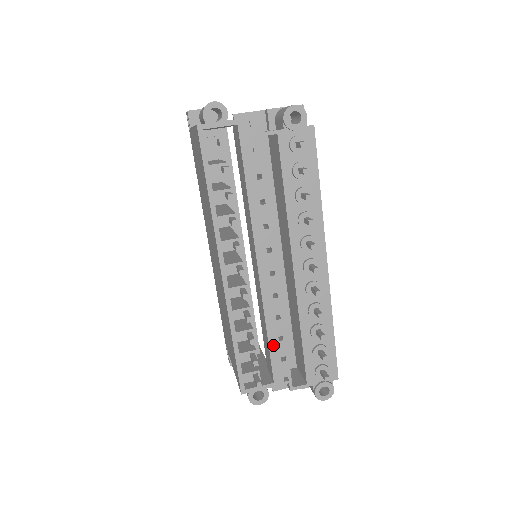
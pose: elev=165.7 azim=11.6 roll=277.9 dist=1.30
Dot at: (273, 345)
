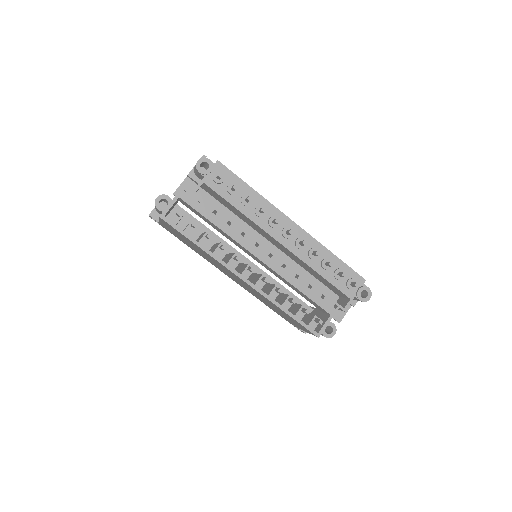
Dot at: (309, 294)
